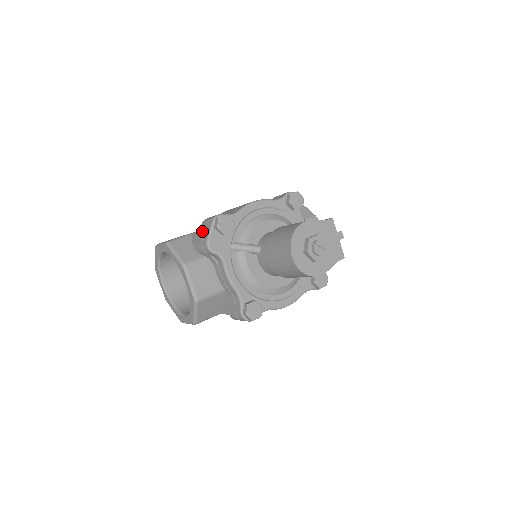
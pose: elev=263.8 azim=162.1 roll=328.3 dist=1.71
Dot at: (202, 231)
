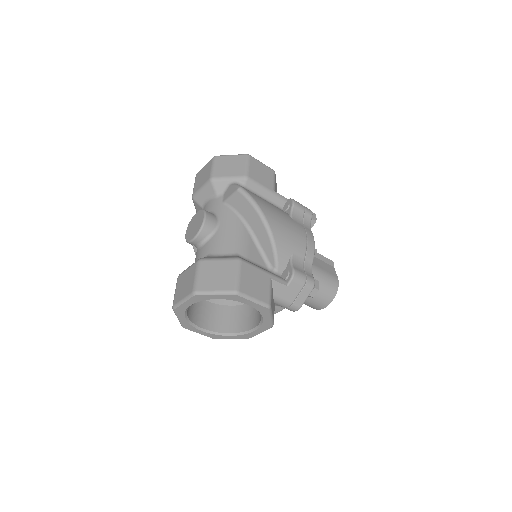
Dot at: (294, 292)
